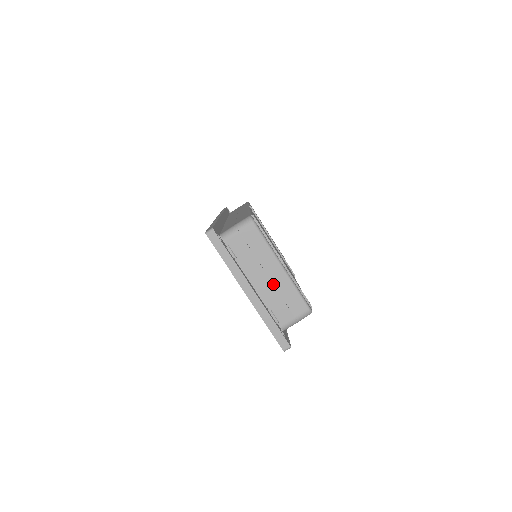
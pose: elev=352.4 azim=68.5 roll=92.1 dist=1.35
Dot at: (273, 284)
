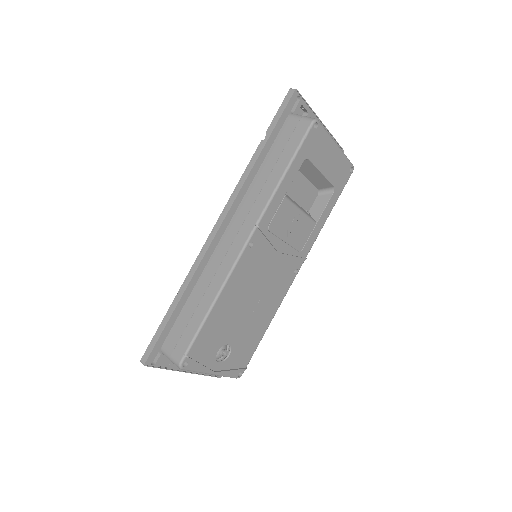
Dot at: occluded
